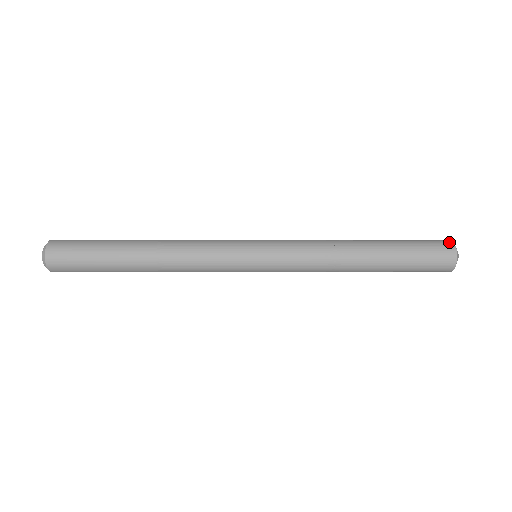
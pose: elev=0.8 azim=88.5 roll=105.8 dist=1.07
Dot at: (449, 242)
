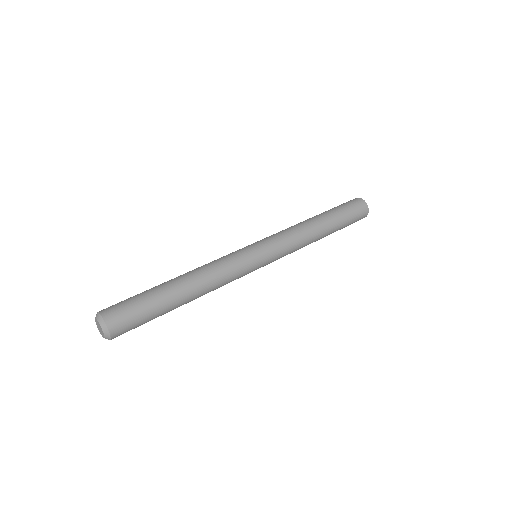
Dot at: (366, 208)
